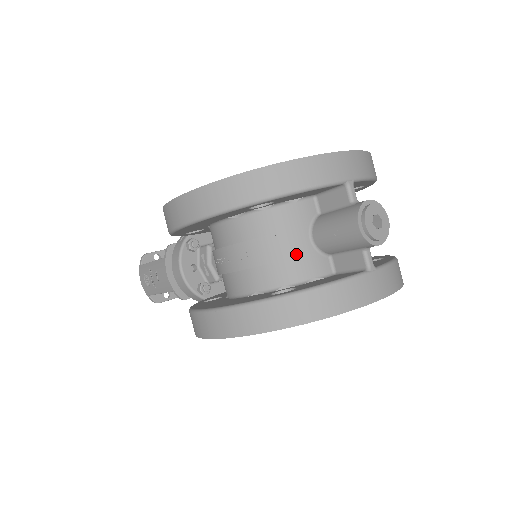
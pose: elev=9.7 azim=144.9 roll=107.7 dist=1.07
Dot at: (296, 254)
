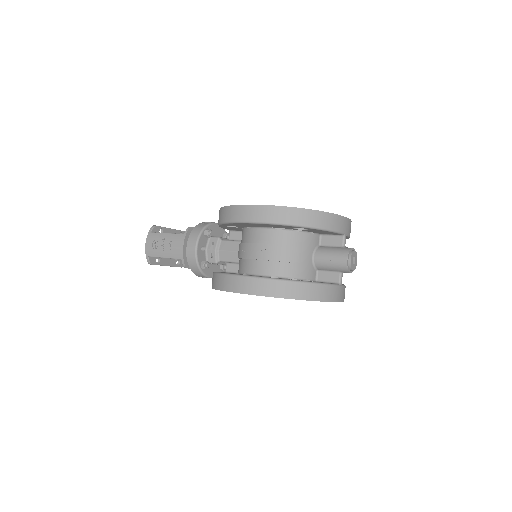
Dot at: (303, 262)
